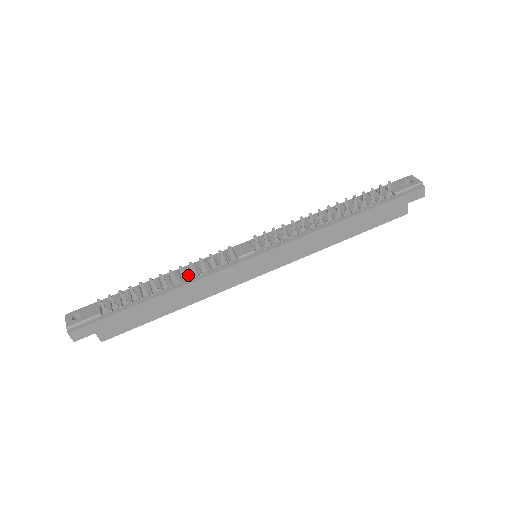
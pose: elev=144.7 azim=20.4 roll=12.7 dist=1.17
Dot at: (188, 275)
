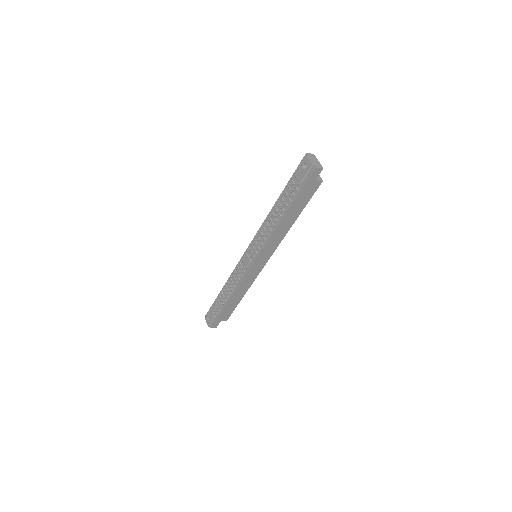
Dot at: occluded
